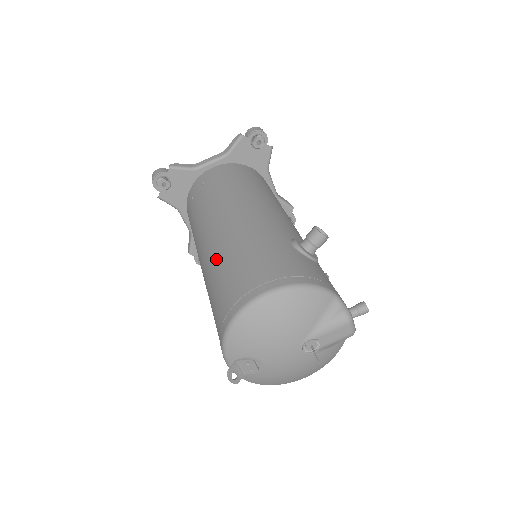
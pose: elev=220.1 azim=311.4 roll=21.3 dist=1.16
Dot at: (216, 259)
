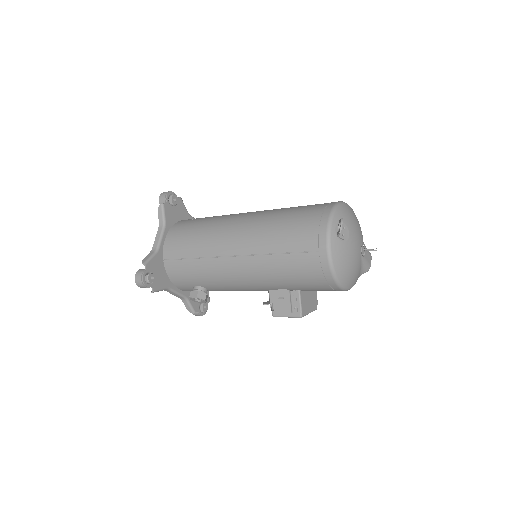
Dot at: (281, 208)
